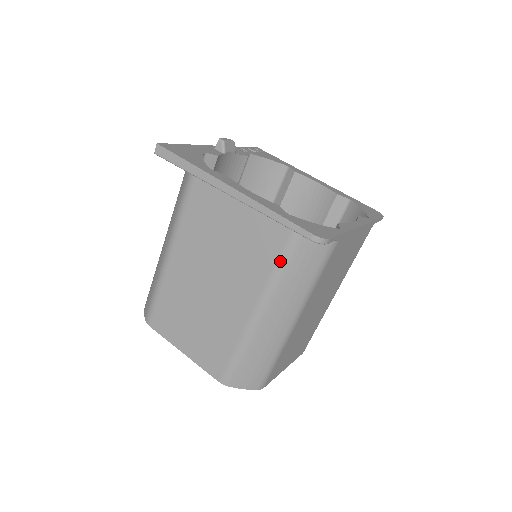
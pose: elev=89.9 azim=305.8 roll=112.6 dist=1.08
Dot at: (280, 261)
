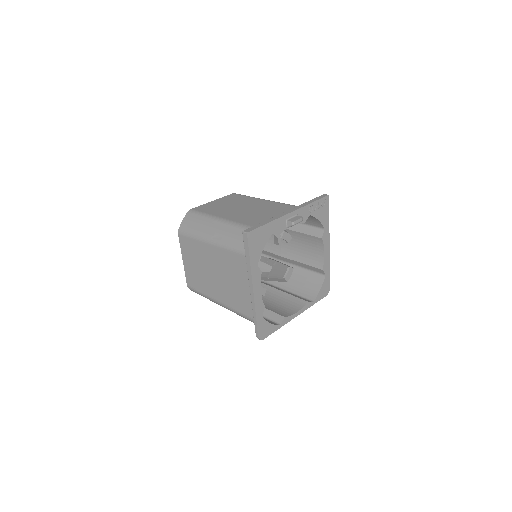
Dot at: (244, 315)
